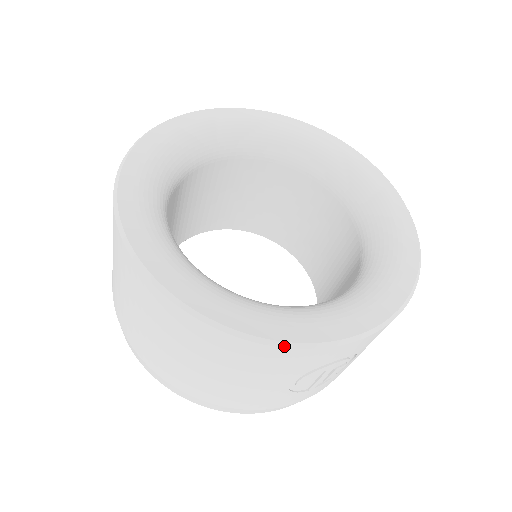
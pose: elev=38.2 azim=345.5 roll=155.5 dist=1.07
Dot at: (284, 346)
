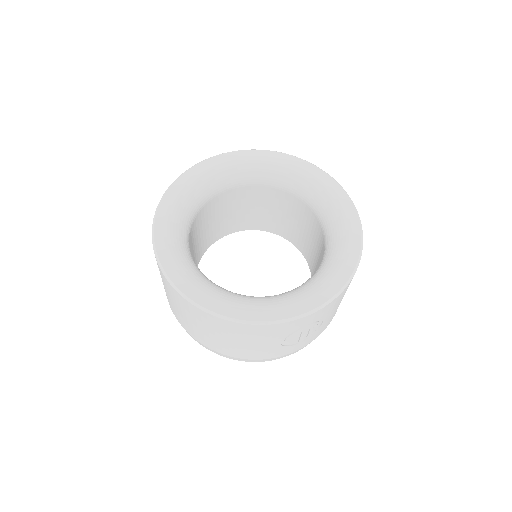
Dot at: (263, 324)
